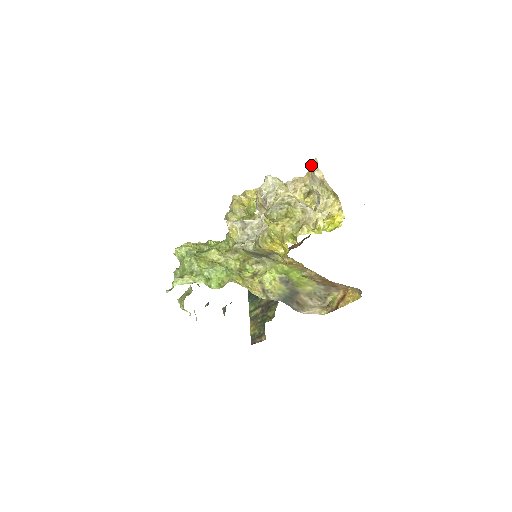
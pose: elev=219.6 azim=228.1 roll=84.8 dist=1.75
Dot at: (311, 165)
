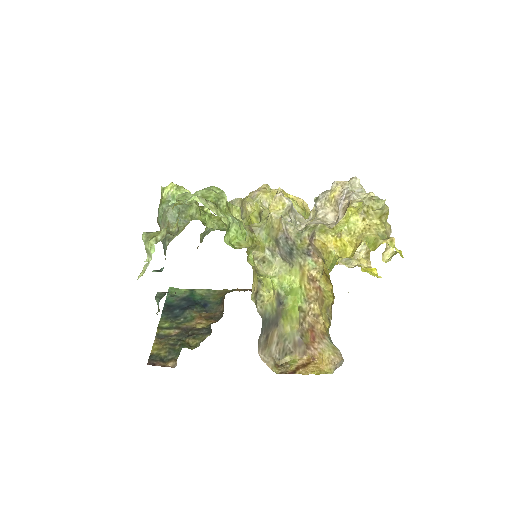
Dot at: occluded
